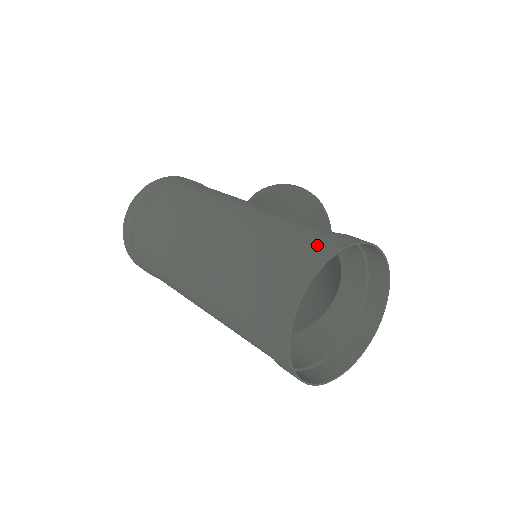
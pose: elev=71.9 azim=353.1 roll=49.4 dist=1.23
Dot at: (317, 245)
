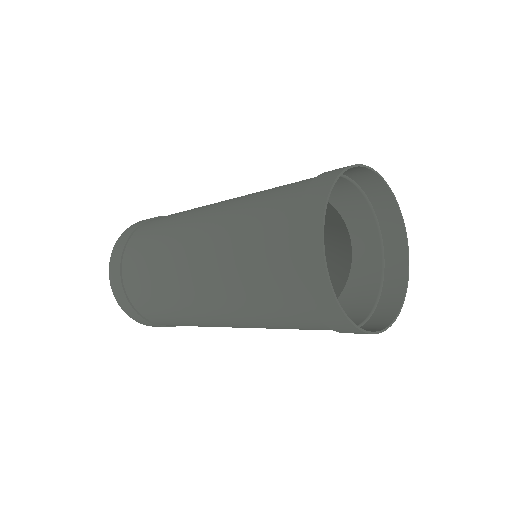
Dot at: (315, 182)
